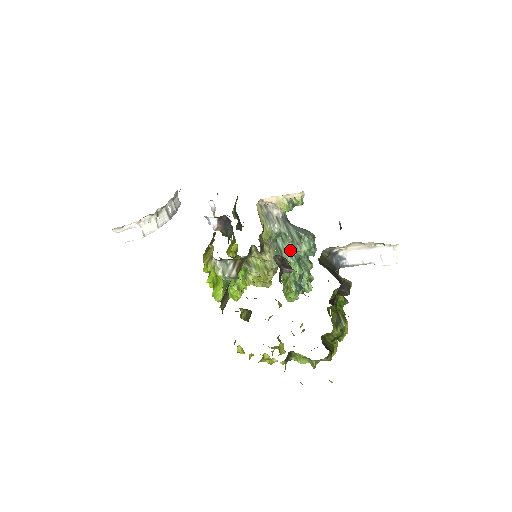
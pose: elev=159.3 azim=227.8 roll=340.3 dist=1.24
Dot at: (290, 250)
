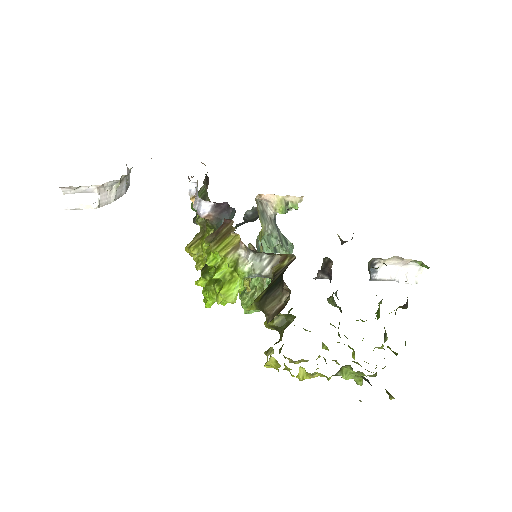
Dot at: occluded
